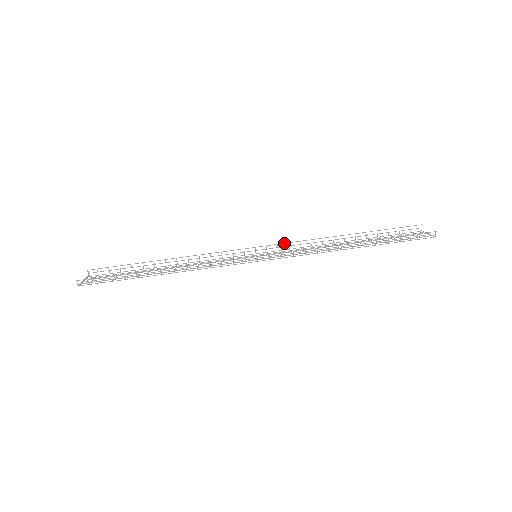
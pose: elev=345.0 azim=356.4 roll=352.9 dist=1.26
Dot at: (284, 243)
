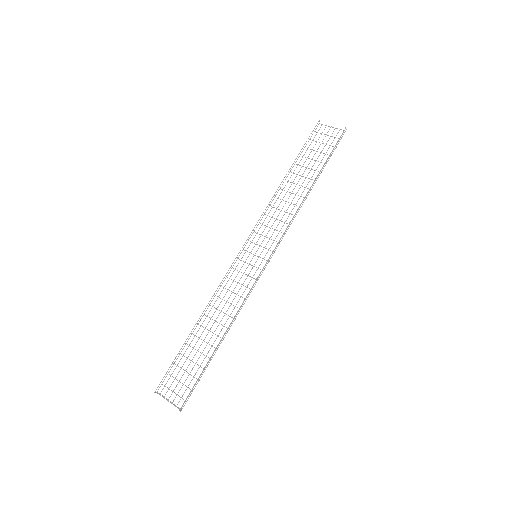
Dot at: (256, 224)
